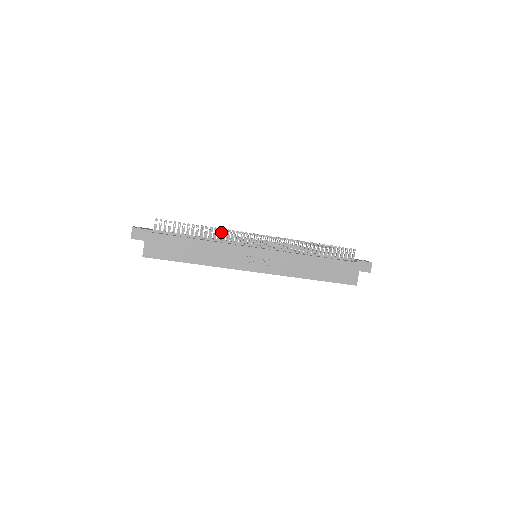
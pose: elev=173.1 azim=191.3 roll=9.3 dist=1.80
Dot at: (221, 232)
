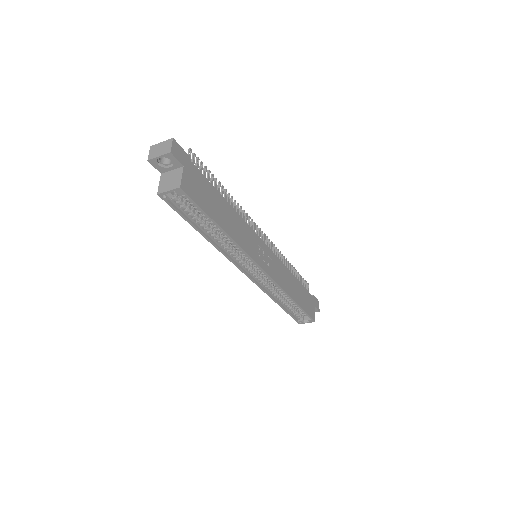
Dot at: occluded
